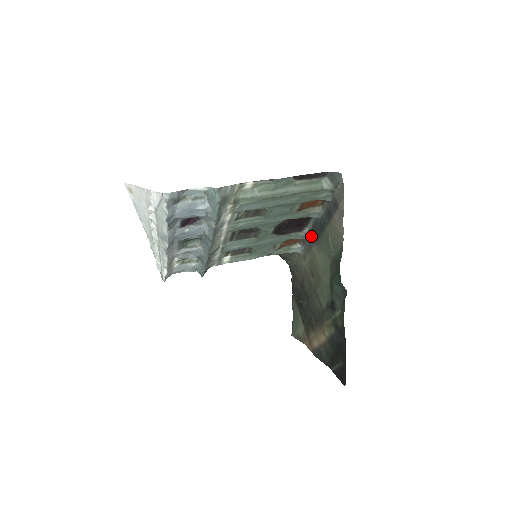
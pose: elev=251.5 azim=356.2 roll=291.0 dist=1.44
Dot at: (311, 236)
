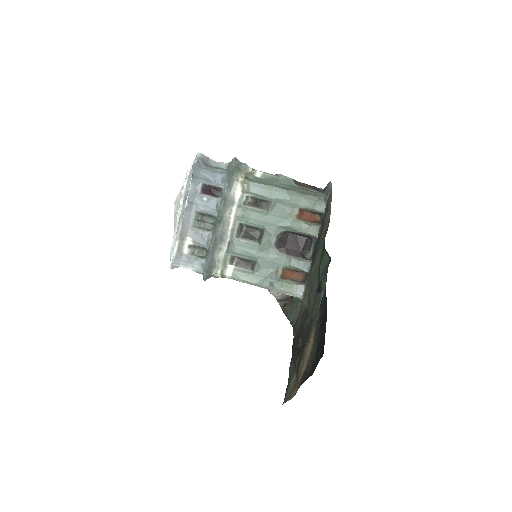
Dot at: (311, 264)
